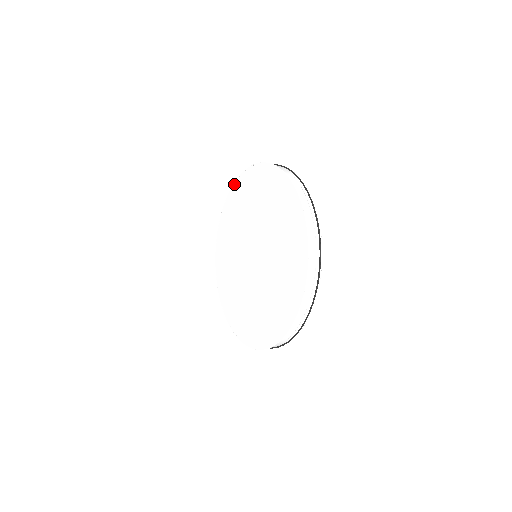
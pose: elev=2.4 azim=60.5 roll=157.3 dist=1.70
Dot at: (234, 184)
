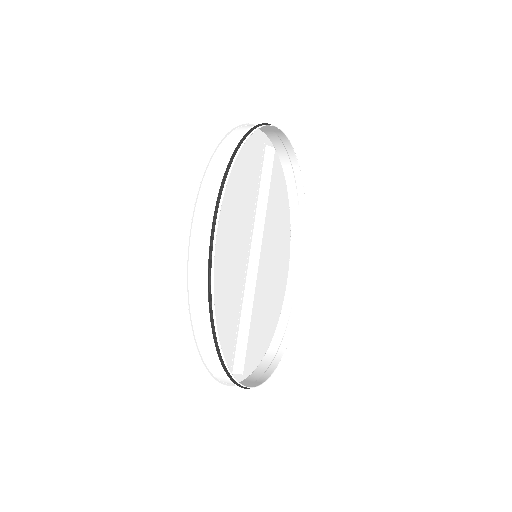
Dot at: (272, 145)
